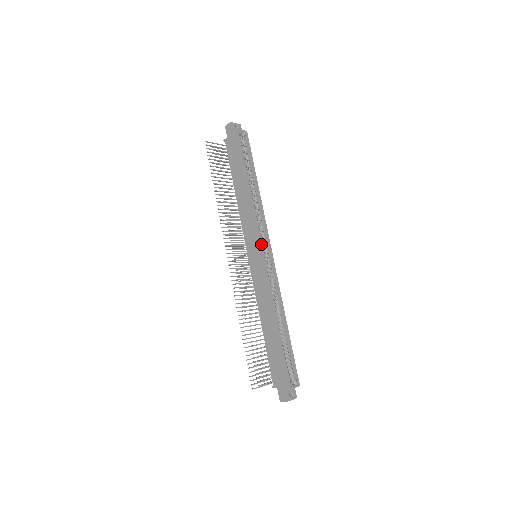
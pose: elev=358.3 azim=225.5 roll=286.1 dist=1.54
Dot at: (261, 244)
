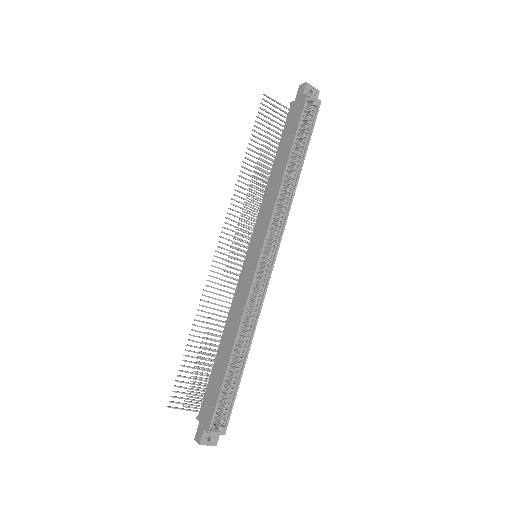
Dot at: (264, 244)
